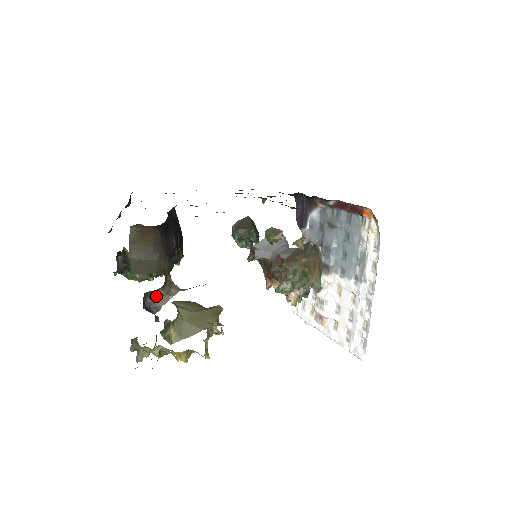
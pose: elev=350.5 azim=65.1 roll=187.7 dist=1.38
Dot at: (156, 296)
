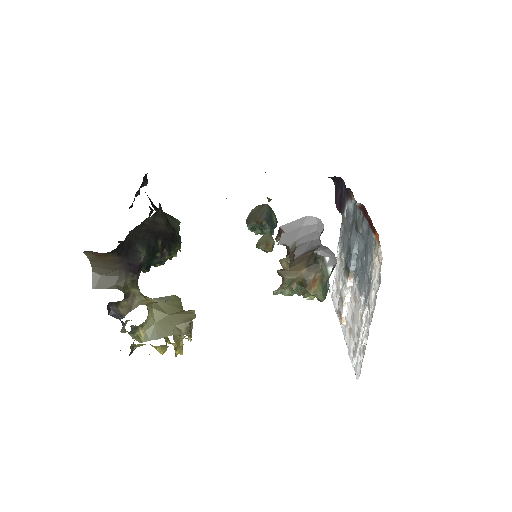
Dot at: (120, 305)
